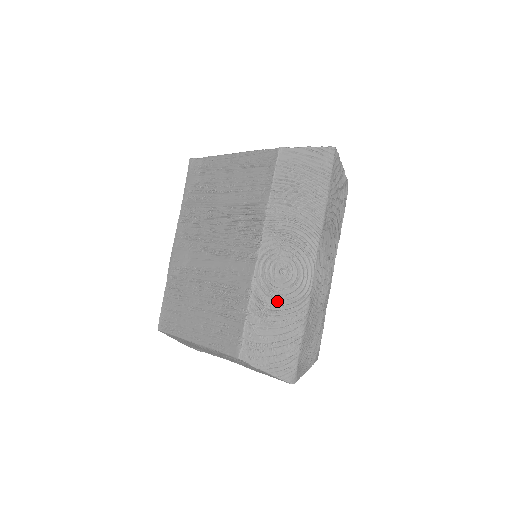
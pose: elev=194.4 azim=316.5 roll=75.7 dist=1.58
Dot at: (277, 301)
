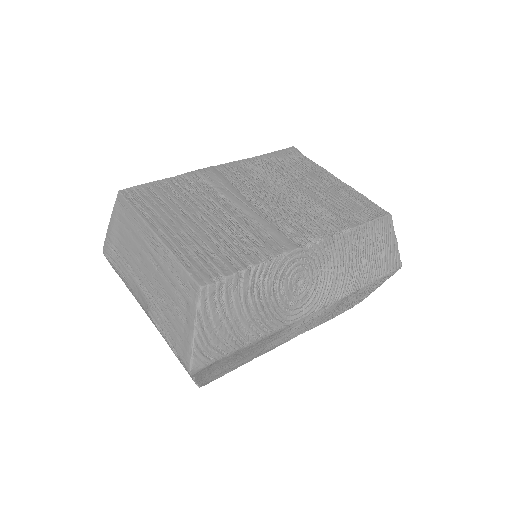
Dot at: (271, 294)
